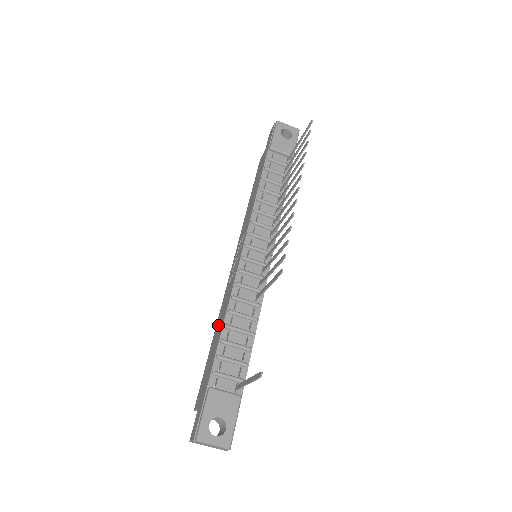
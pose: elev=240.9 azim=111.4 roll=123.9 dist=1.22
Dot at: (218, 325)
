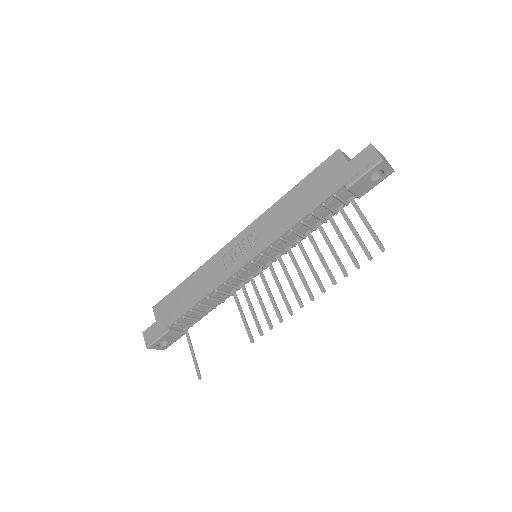
Dot at: (196, 282)
